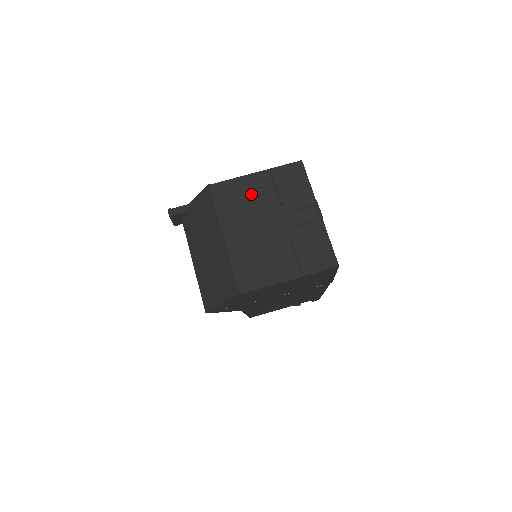
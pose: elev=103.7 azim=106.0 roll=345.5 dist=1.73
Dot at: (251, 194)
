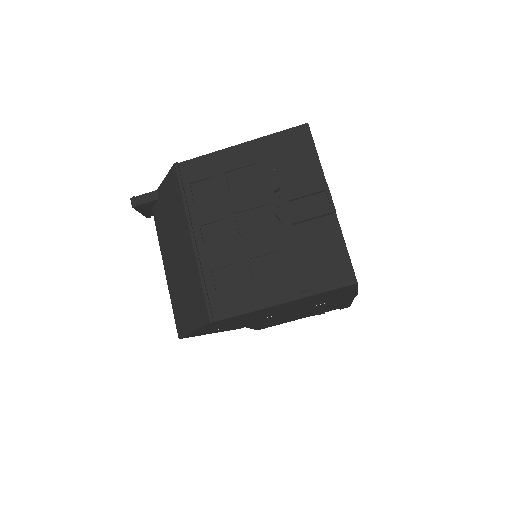
Dot at: (233, 176)
